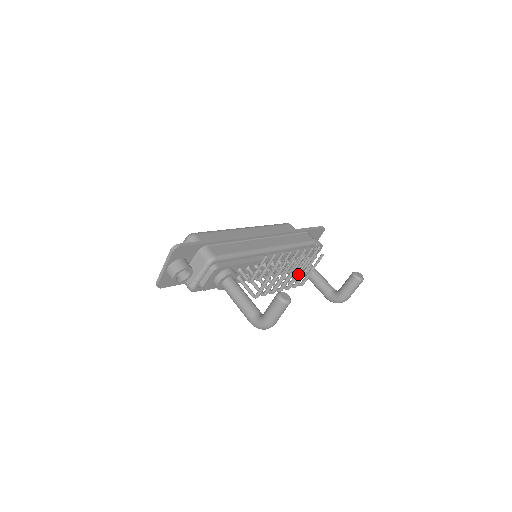
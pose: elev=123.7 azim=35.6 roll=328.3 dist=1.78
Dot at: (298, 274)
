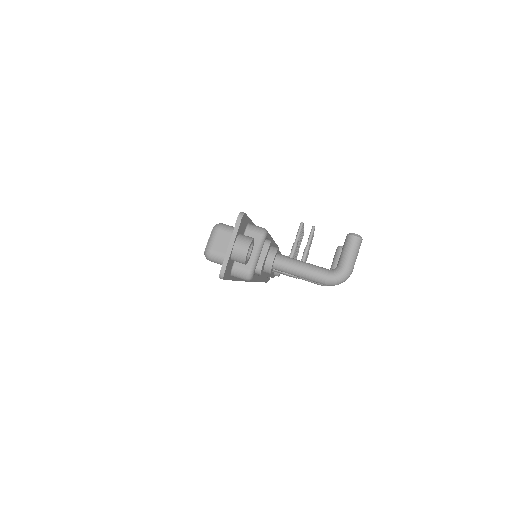
Dot at: occluded
